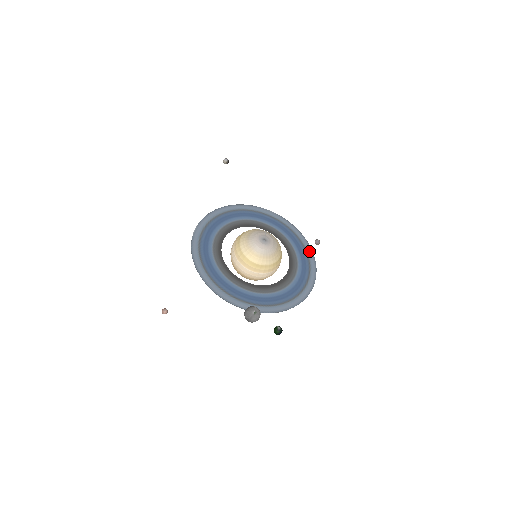
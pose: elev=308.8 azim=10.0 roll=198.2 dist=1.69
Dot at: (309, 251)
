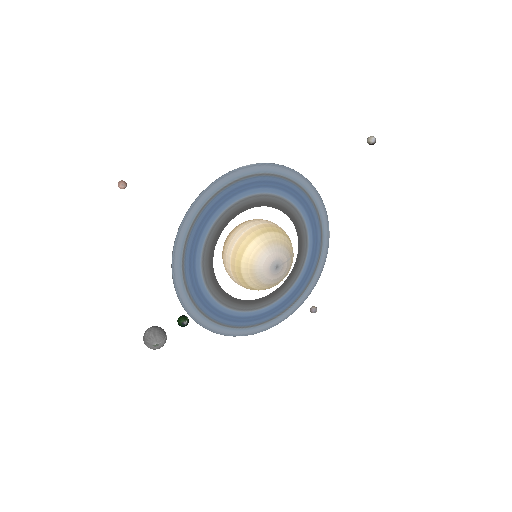
Dot at: (299, 302)
